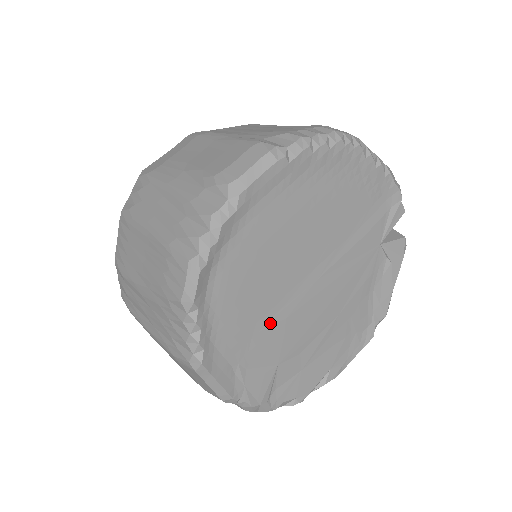
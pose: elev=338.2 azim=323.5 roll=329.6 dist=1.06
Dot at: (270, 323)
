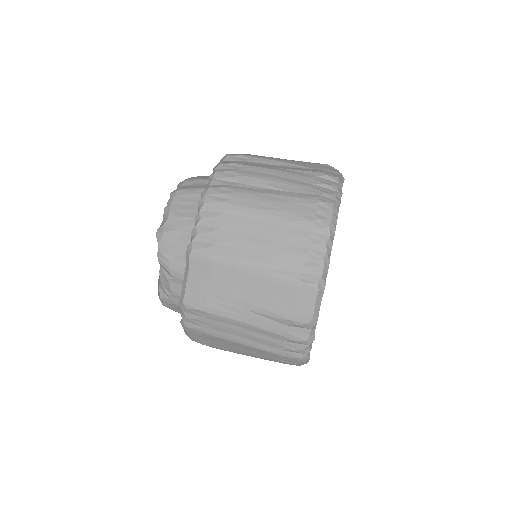
Dot at: occluded
